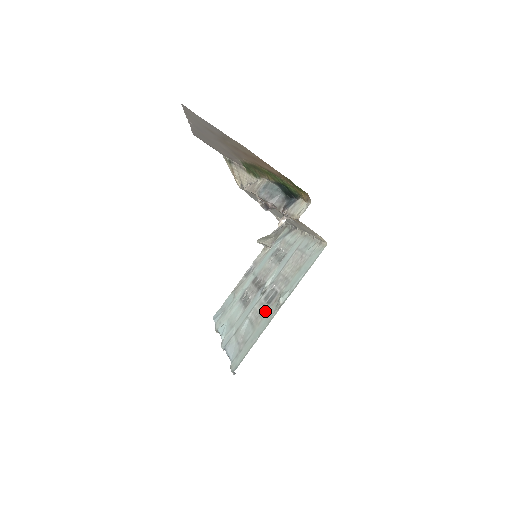
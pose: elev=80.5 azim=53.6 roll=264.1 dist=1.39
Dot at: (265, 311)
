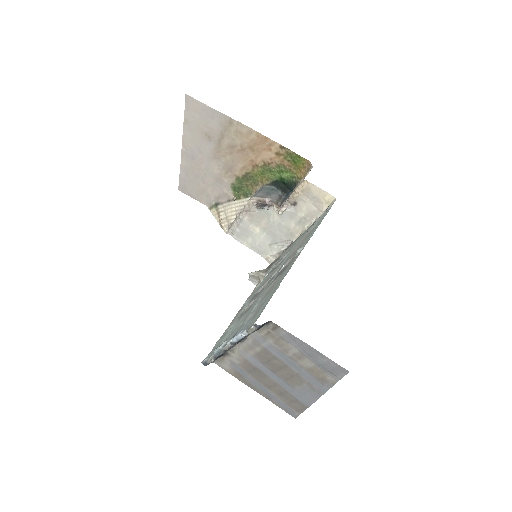
Dot at: (280, 276)
